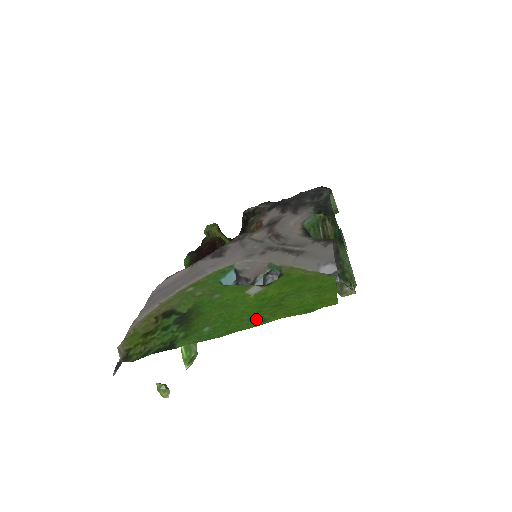
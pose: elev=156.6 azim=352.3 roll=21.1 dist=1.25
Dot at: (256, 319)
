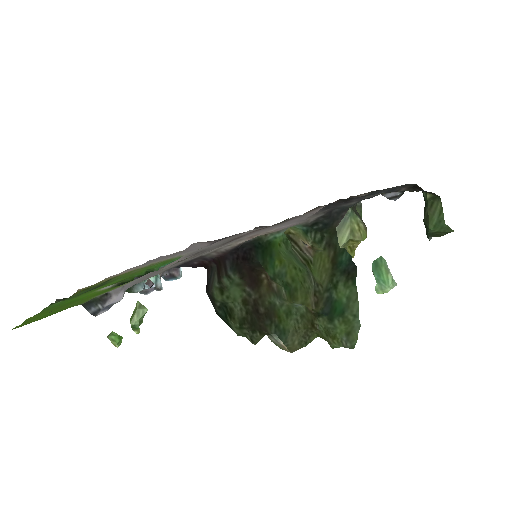
Dot at: (44, 311)
